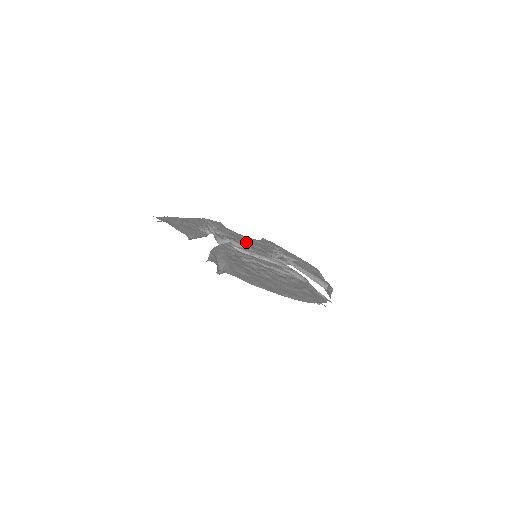
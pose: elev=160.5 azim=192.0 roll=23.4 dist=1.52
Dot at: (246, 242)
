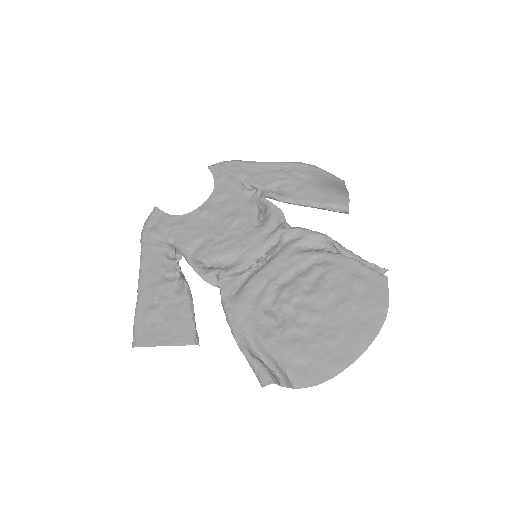
Dot at: (221, 232)
